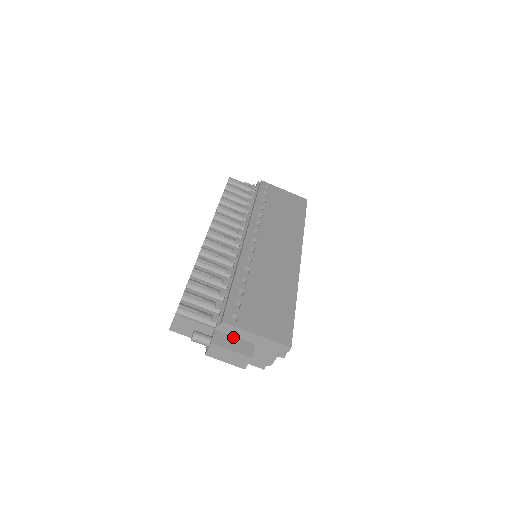
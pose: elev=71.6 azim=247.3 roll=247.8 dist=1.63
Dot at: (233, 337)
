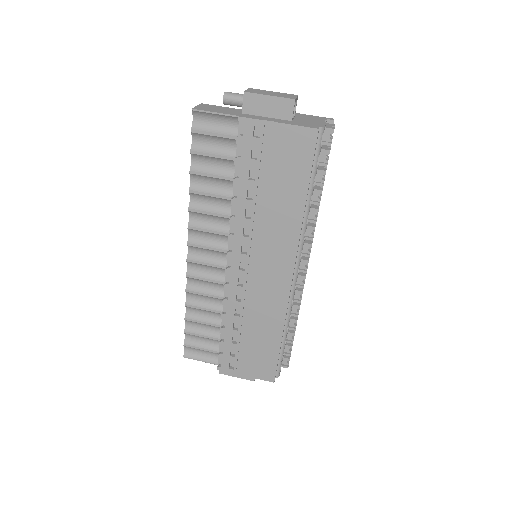
Dot at: occluded
